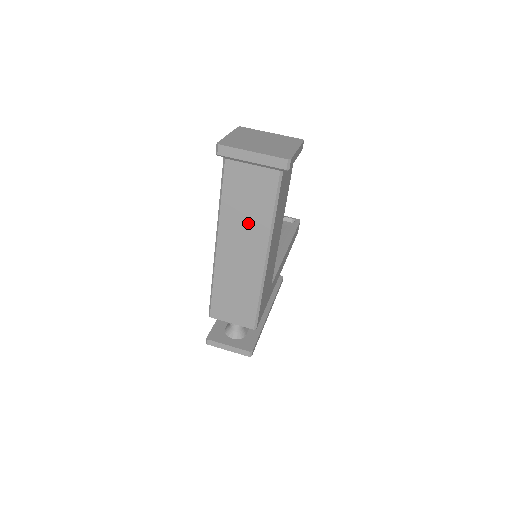
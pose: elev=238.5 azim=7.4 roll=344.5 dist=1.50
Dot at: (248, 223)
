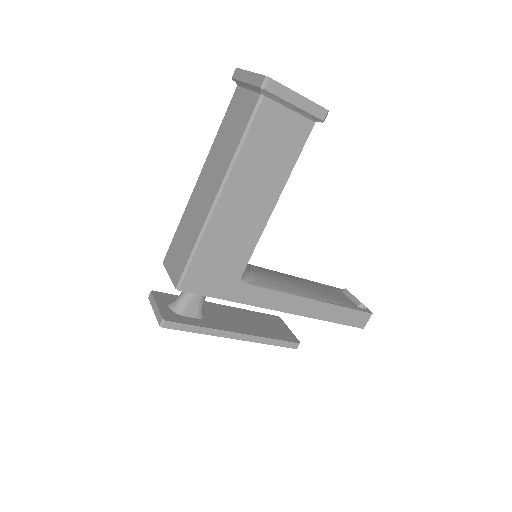
Dot at: (222, 154)
